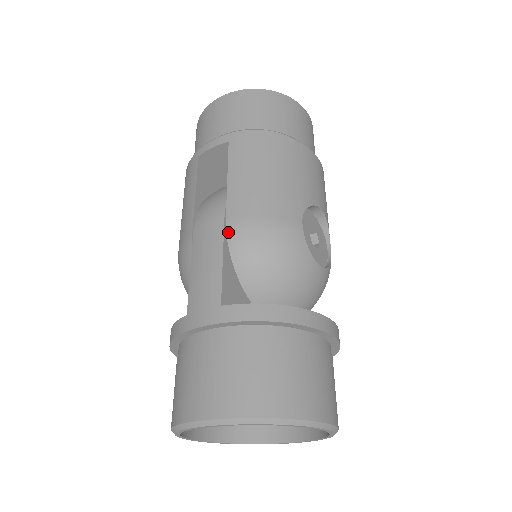
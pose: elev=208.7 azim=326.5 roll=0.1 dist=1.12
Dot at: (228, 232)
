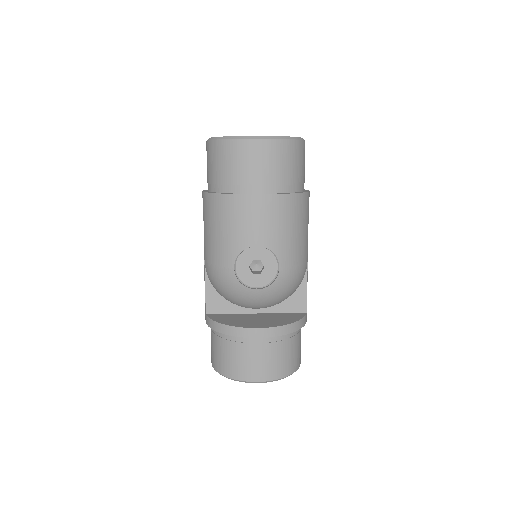
Dot at: (206, 270)
